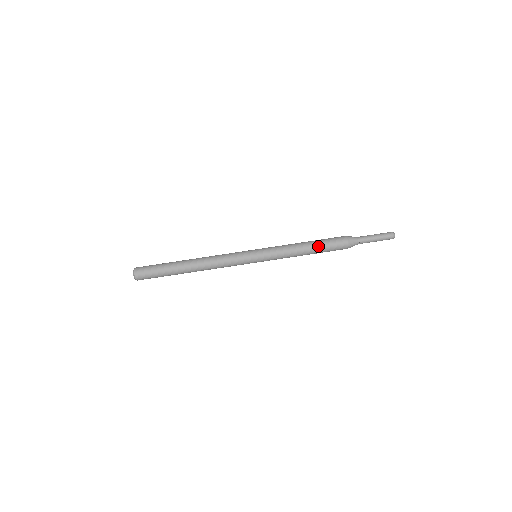
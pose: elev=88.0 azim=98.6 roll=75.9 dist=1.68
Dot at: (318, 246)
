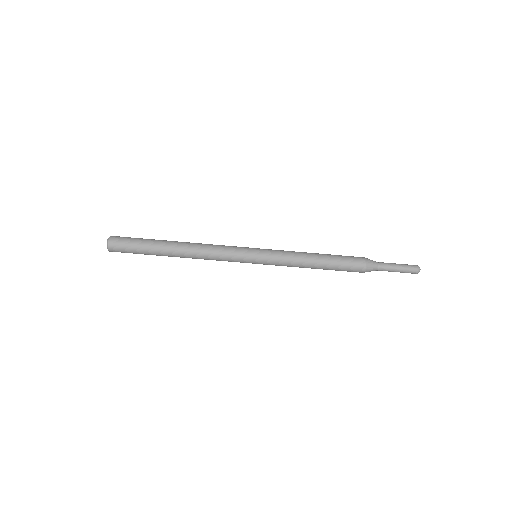
Dot at: (331, 258)
